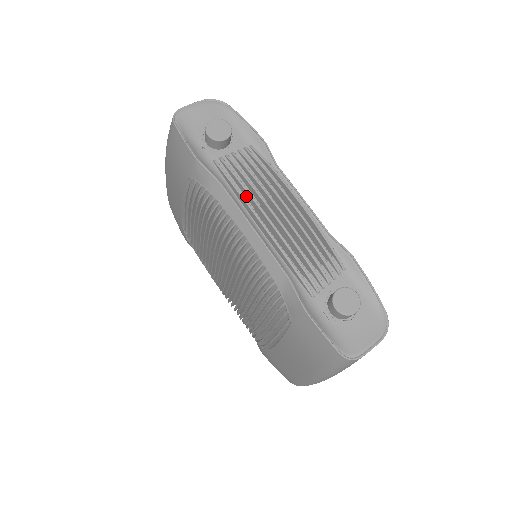
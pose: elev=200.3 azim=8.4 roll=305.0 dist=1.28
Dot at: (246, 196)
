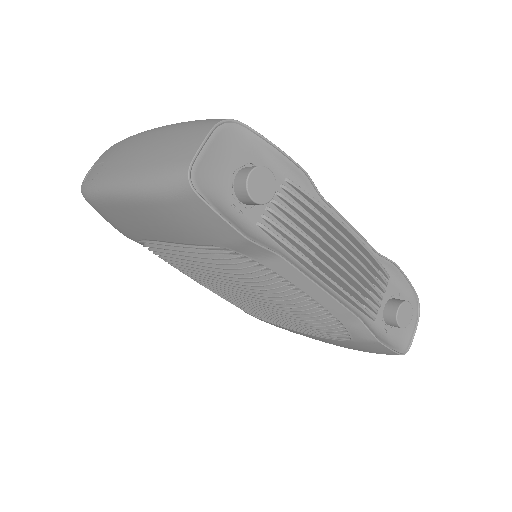
Dot at: (304, 253)
